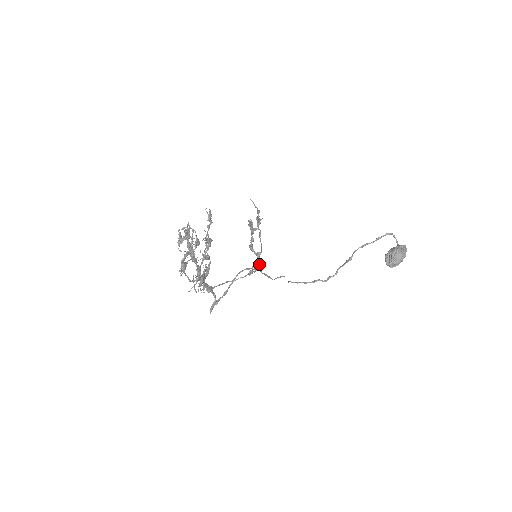
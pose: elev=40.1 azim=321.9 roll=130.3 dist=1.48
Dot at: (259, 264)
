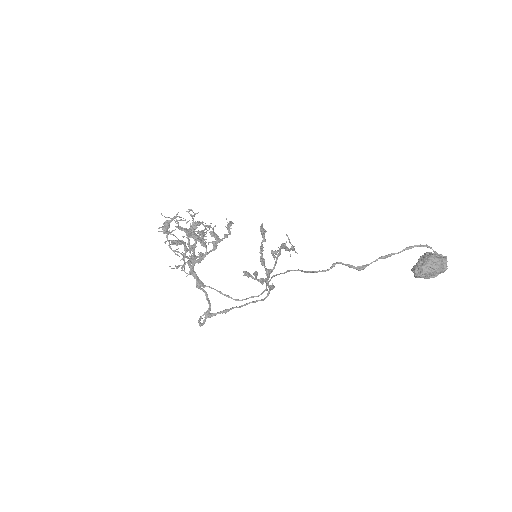
Dot at: (266, 279)
